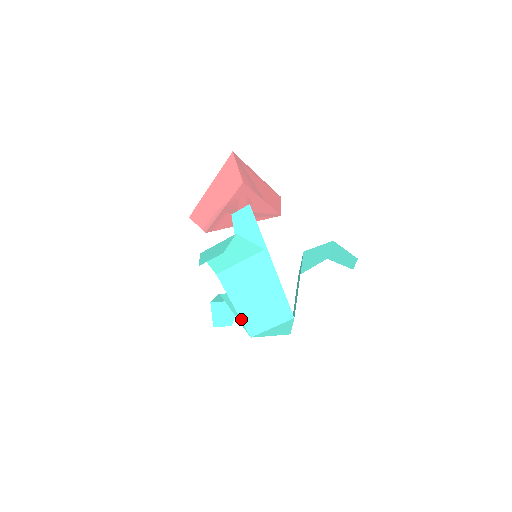
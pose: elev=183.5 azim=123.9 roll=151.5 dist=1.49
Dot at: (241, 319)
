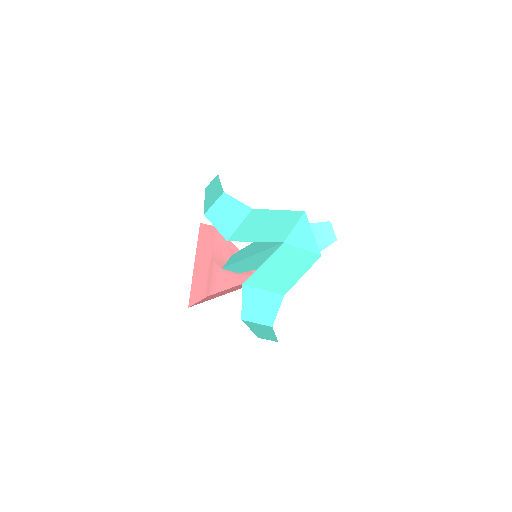
Dot at: occluded
